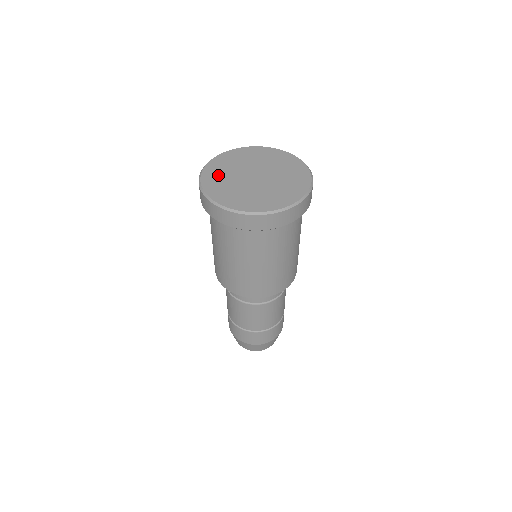
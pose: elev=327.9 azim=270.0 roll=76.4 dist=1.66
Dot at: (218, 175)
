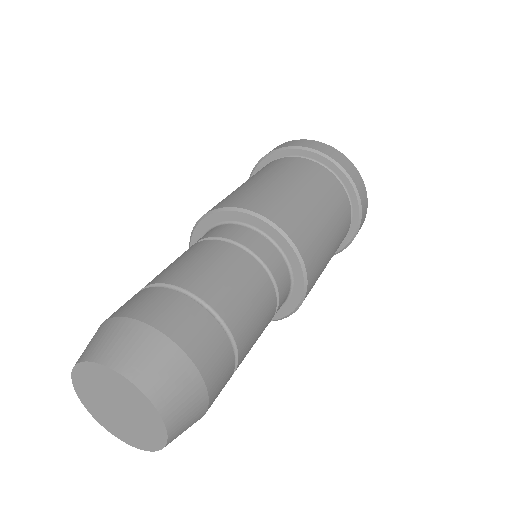
Dot at: occluded
